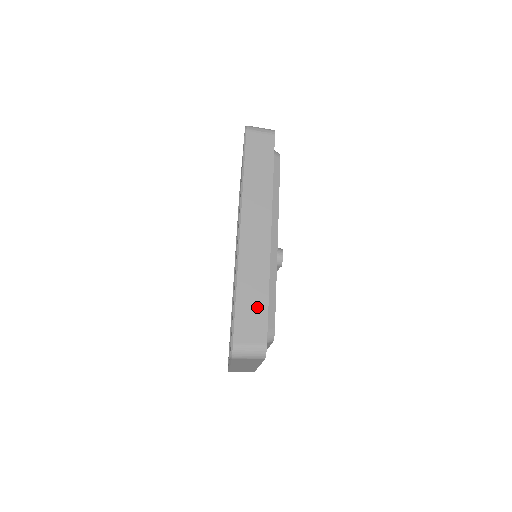
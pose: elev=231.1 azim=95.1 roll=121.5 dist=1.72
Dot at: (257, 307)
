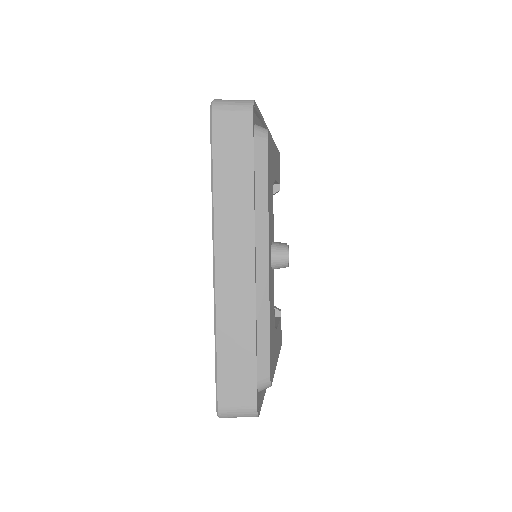
Dot at: (243, 365)
